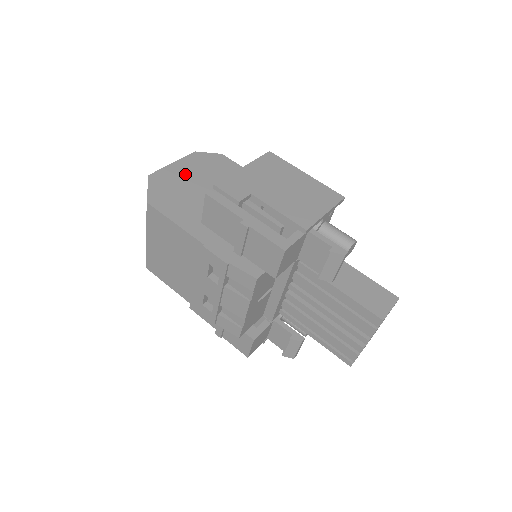
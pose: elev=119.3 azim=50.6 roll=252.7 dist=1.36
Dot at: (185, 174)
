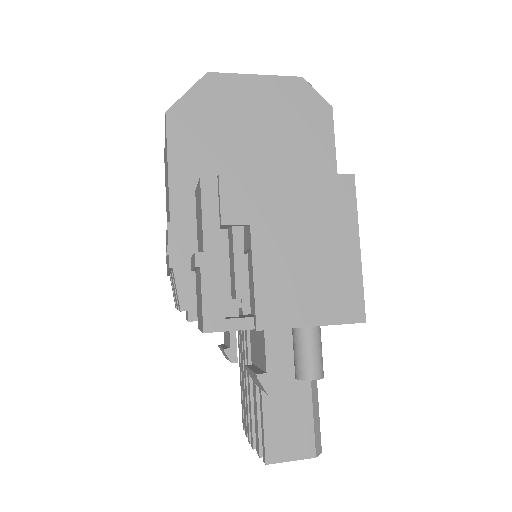
Dot at: (253, 104)
